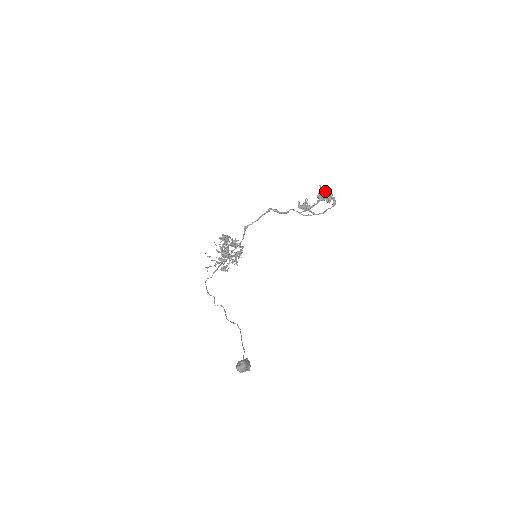
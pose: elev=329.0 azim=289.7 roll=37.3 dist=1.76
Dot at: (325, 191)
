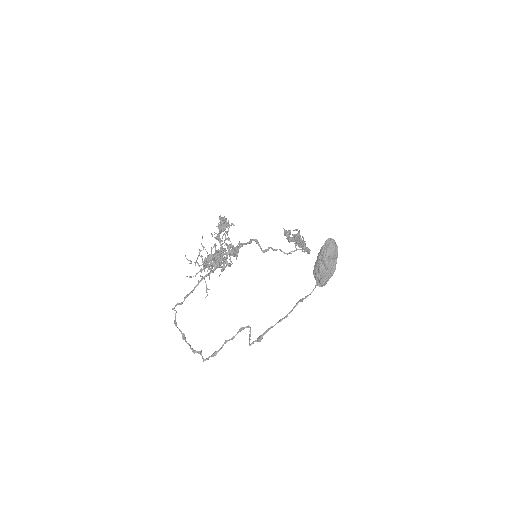
Dot at: occluded
